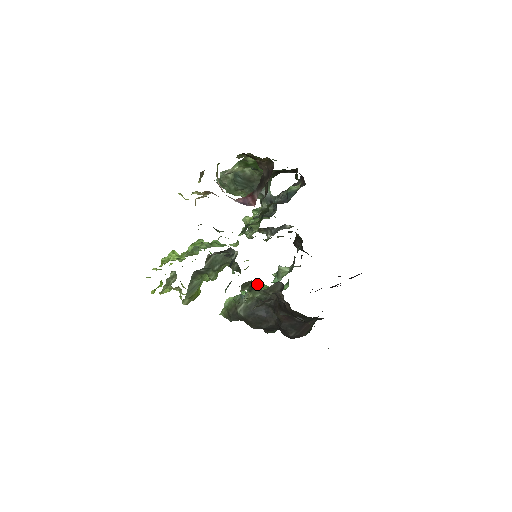
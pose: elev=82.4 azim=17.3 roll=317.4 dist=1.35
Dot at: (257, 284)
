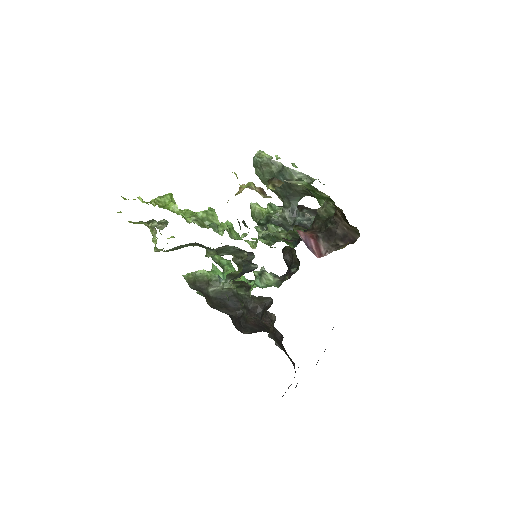
Dot at: (250, 287)
